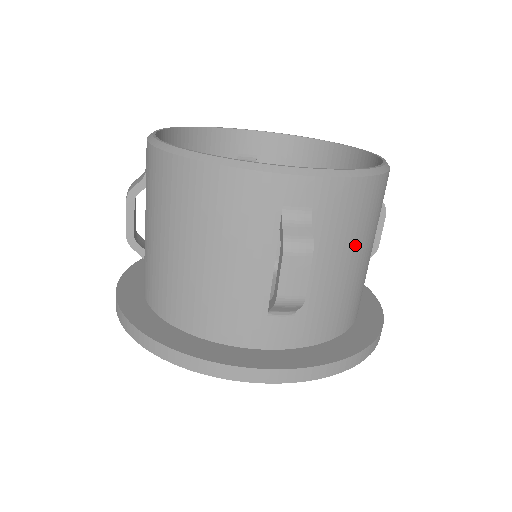
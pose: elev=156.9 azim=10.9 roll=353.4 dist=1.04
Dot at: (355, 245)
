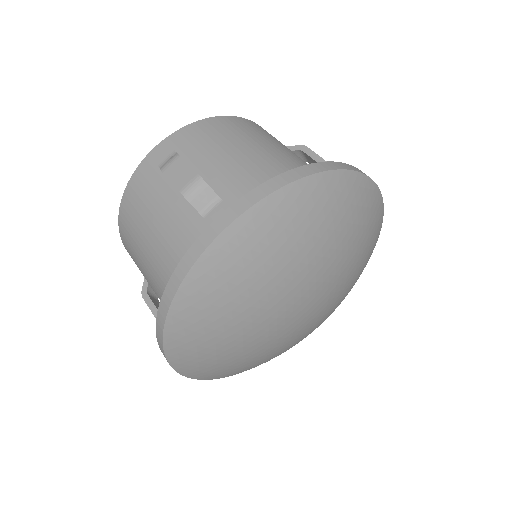
Dot at: (236, 145)
